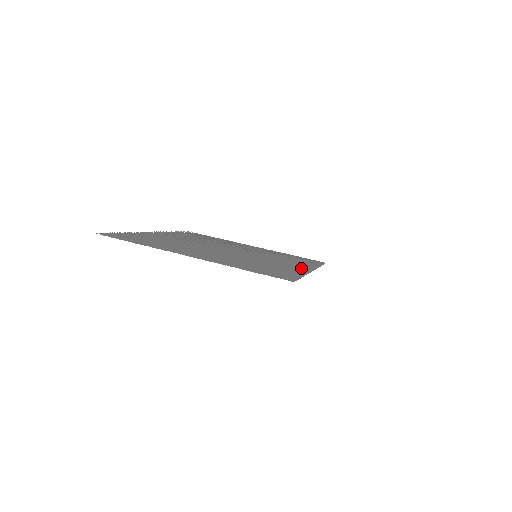
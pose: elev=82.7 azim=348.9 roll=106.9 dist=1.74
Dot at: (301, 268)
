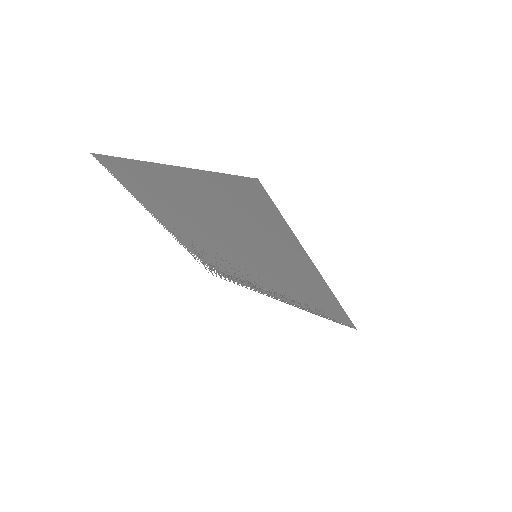
Dot at: (301, 260)
